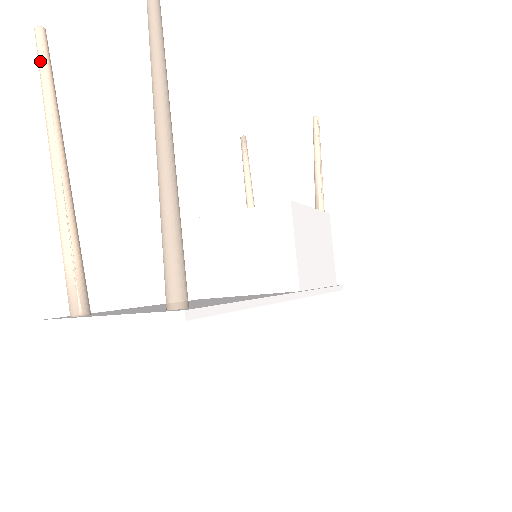
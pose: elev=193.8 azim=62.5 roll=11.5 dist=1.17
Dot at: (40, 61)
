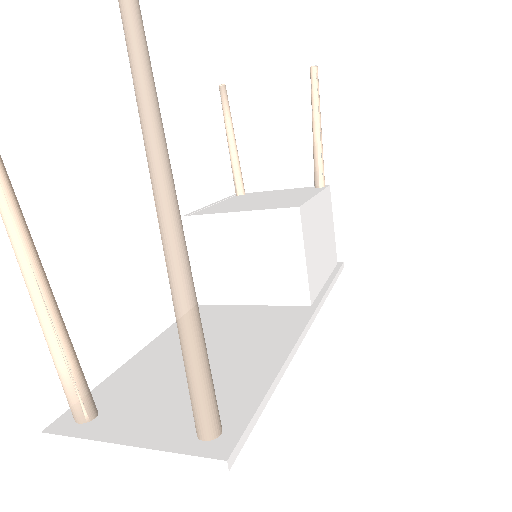
Dot at: out of frame
